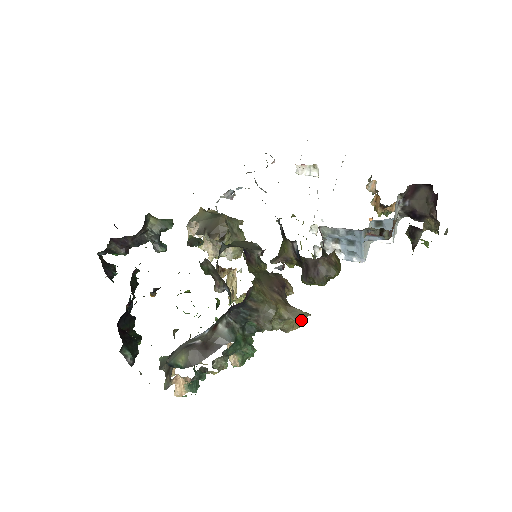
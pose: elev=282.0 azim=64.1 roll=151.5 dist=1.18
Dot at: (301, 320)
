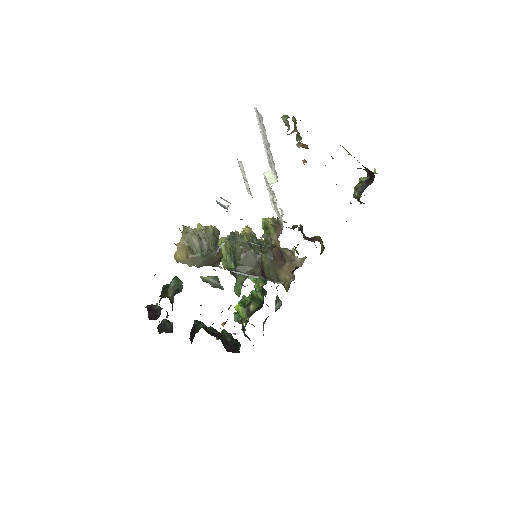
Dot at: occluded
